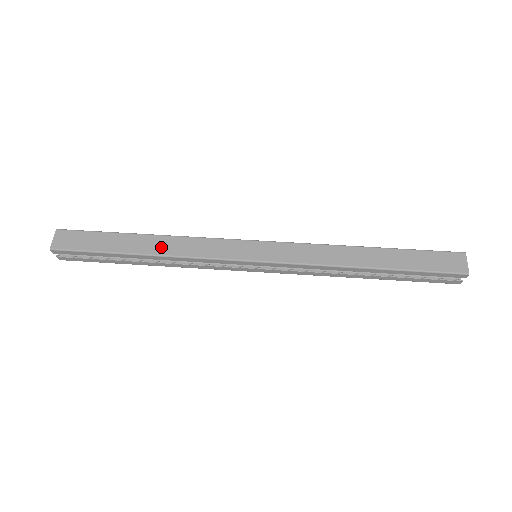
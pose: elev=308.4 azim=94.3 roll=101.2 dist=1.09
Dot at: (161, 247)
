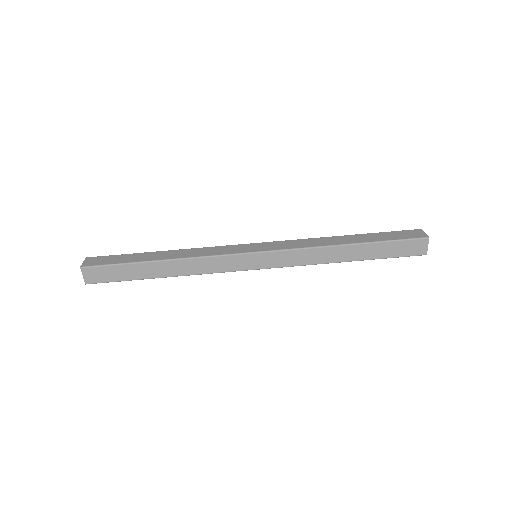
Dot at: (177, 270)
